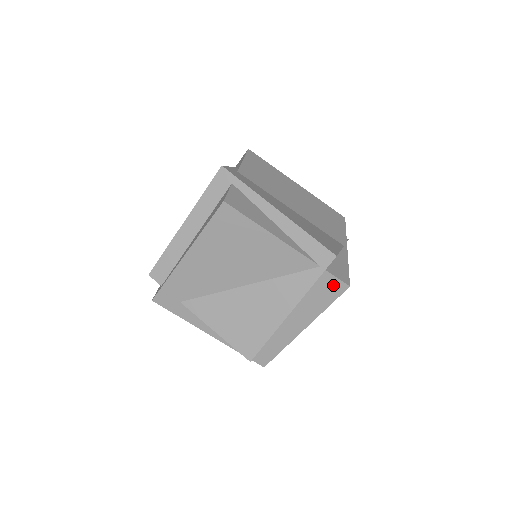
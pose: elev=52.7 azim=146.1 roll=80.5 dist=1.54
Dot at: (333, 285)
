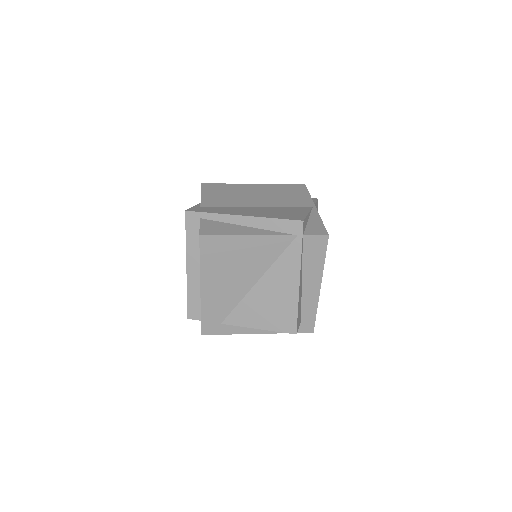
Dot at: (316, 242)
